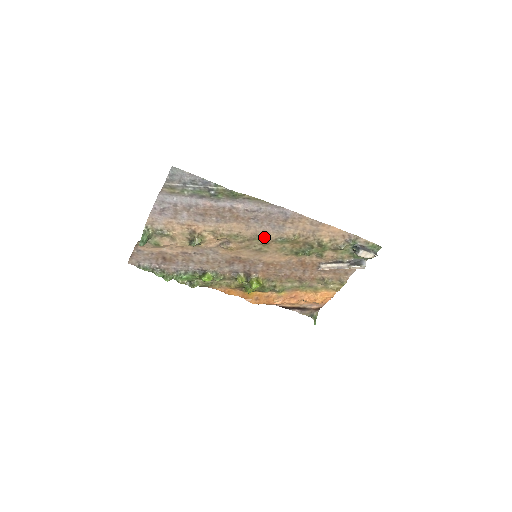
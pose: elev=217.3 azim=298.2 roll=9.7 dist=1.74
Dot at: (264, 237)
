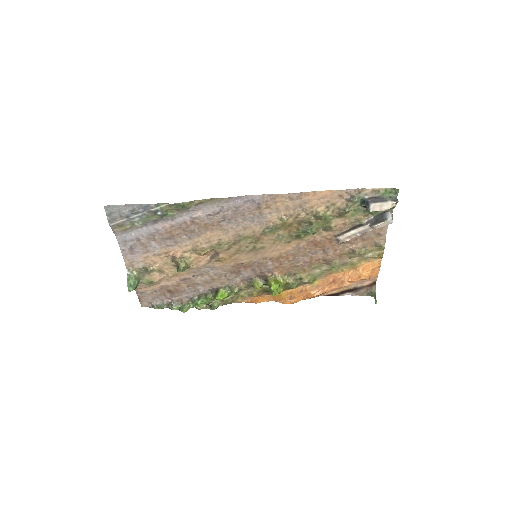
Dot at: (249, 234)
